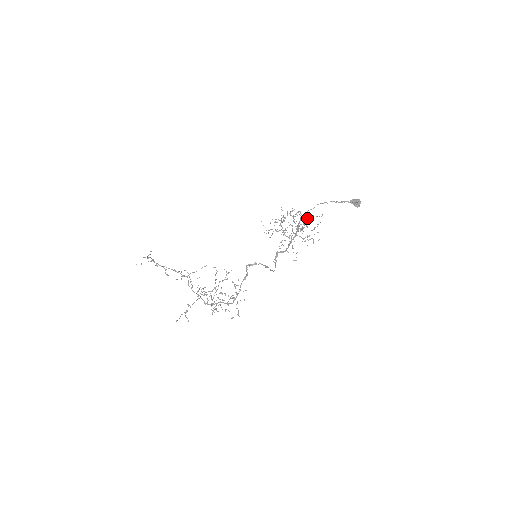
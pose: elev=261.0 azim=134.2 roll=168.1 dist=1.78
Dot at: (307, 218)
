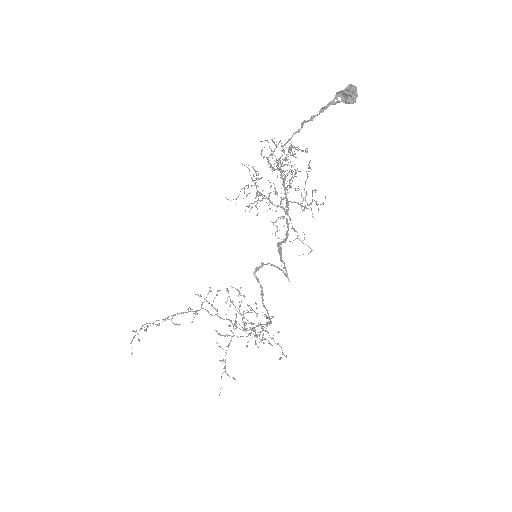
Dot at: occluded
